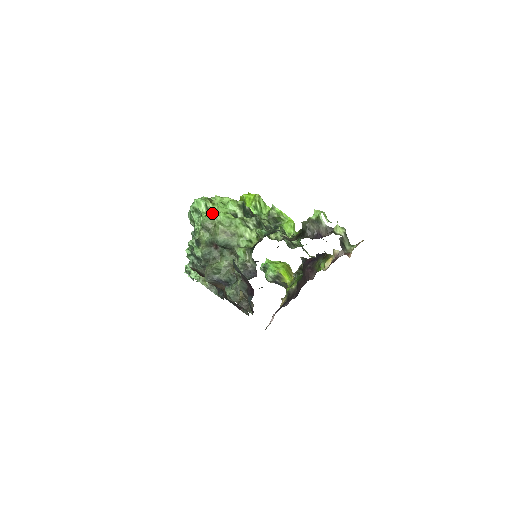
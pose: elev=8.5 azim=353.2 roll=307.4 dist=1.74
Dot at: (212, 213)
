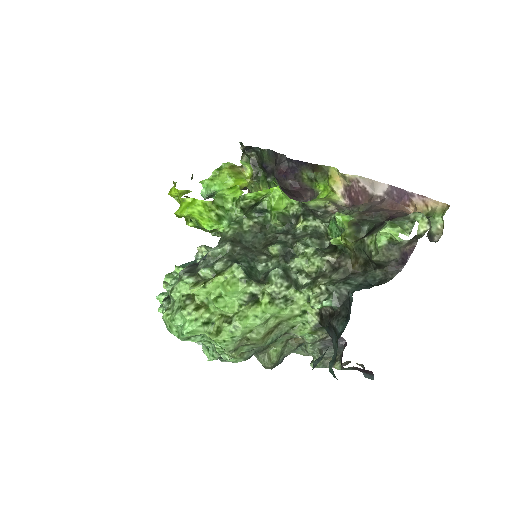
Dot at: (231, 332)
